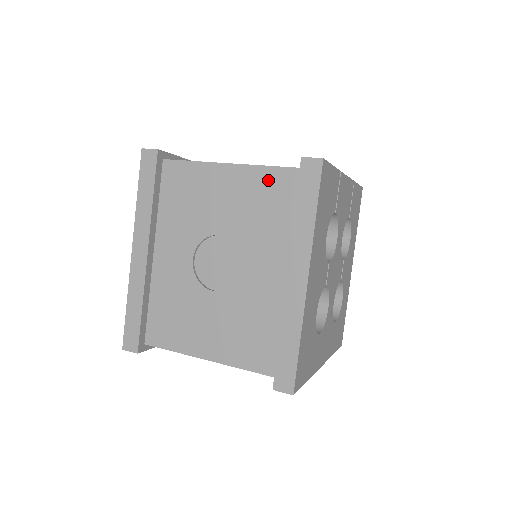
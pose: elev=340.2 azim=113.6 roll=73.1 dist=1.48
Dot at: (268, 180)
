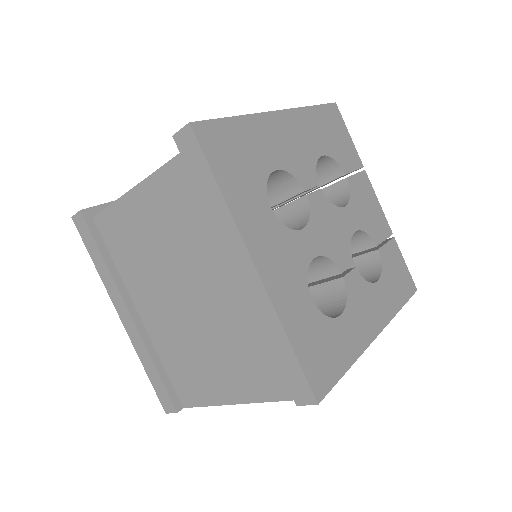
Dot at: occluded
